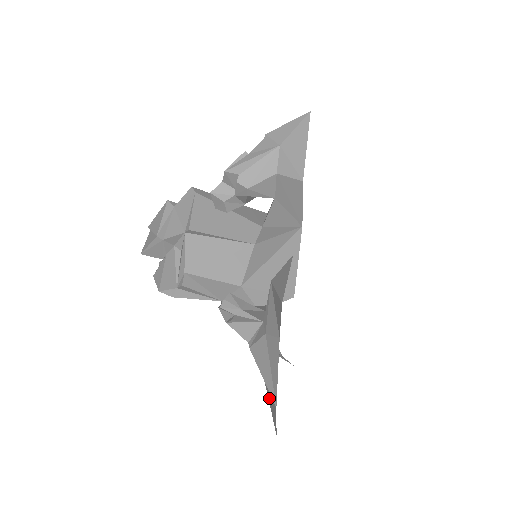
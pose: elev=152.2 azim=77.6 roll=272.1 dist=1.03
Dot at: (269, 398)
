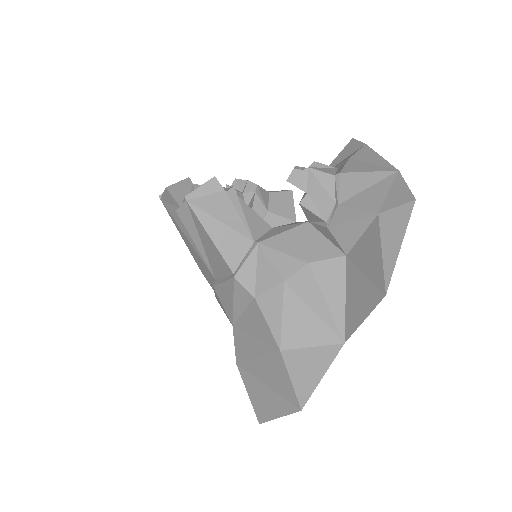
Dot at: (379, 204)
